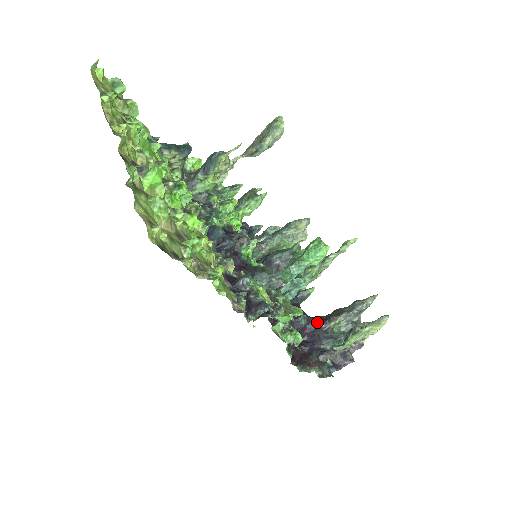
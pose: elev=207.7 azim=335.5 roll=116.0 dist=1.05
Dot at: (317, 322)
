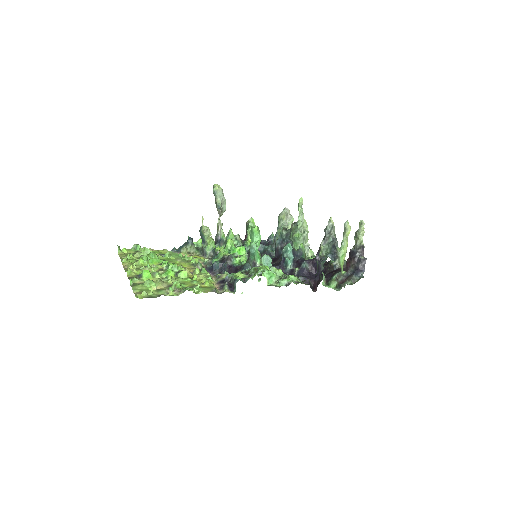
Dot at: (315, 259)
